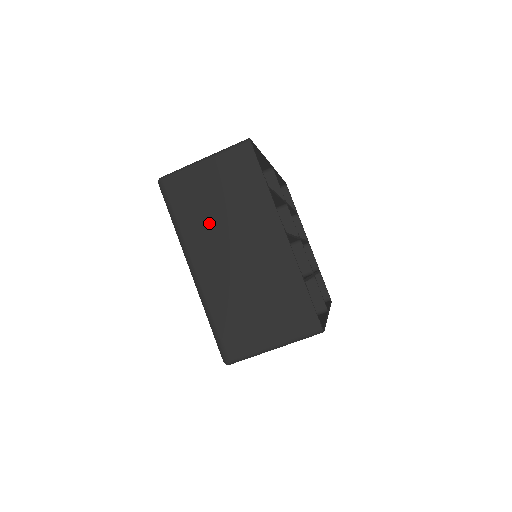
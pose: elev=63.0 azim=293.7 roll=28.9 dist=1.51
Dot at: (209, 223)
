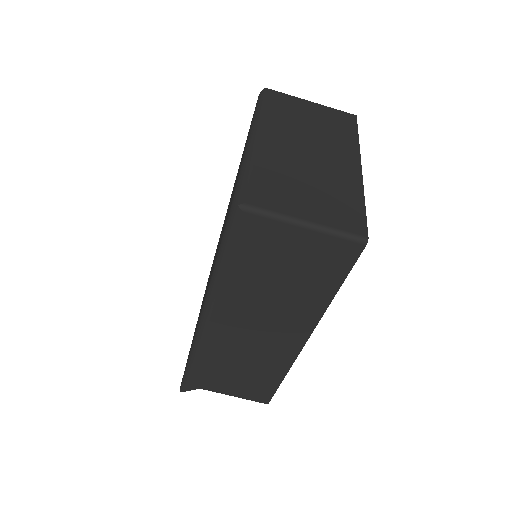
Dot at: (293, 125)
